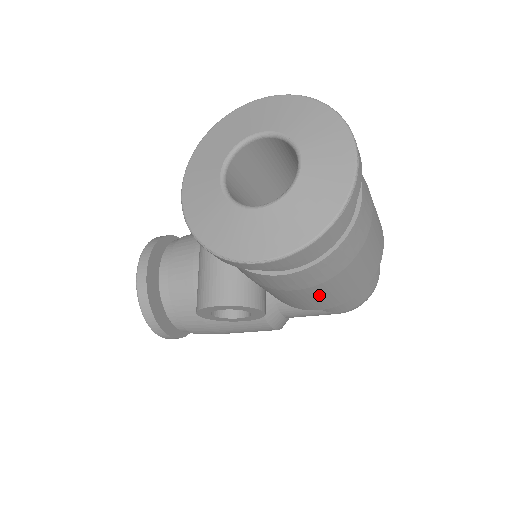
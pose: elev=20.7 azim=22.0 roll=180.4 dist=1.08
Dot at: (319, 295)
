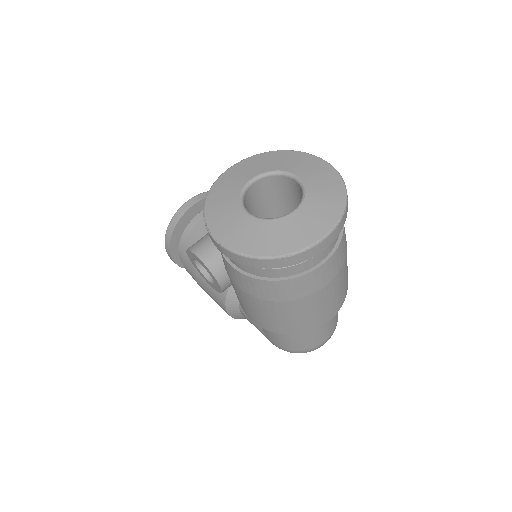
Dot at: (251, 305)
